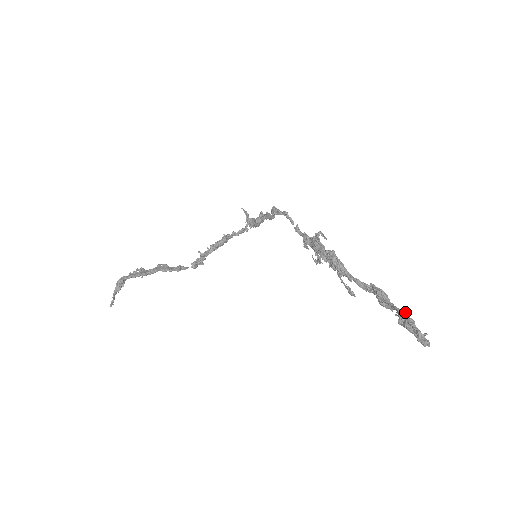
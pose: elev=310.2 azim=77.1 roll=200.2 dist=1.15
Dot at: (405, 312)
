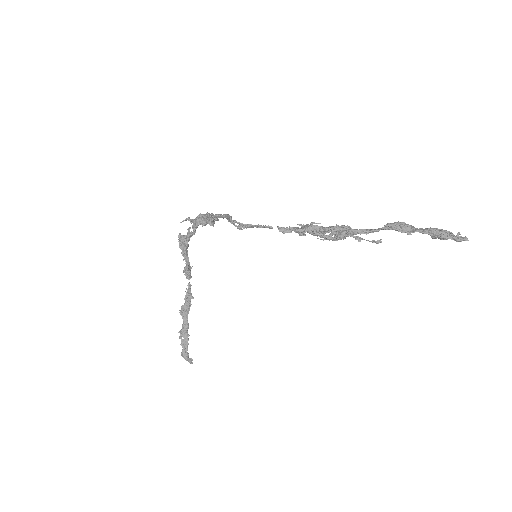
Dot at: (435, 233)
